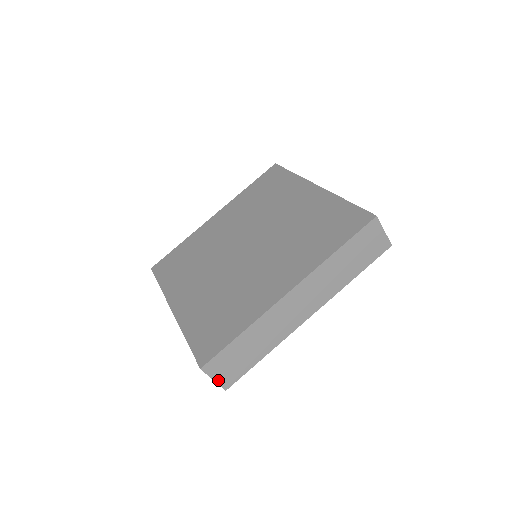
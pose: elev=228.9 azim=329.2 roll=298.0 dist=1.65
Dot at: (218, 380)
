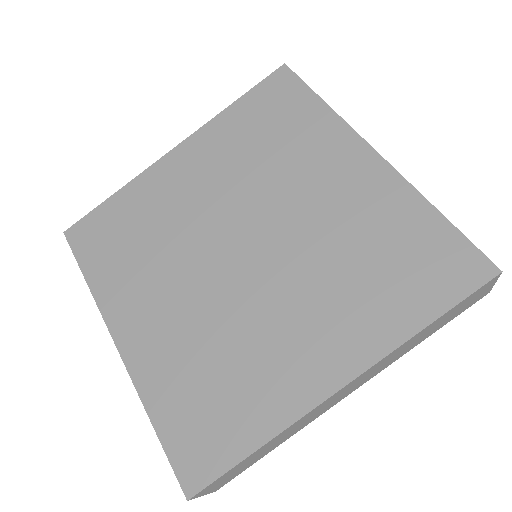
Dot at: (209, 492)
